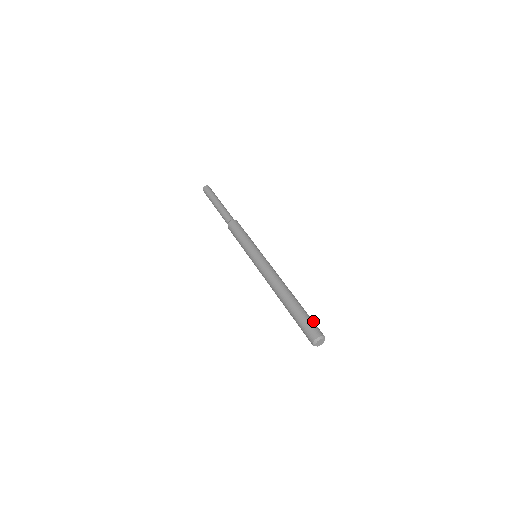
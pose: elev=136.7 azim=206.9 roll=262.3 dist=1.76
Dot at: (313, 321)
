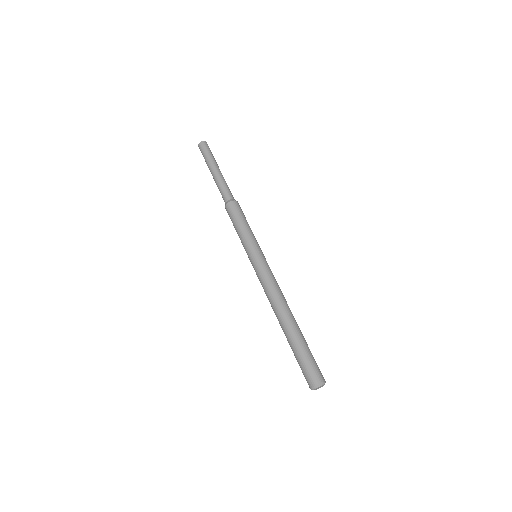
Dot at: (312, 360)
